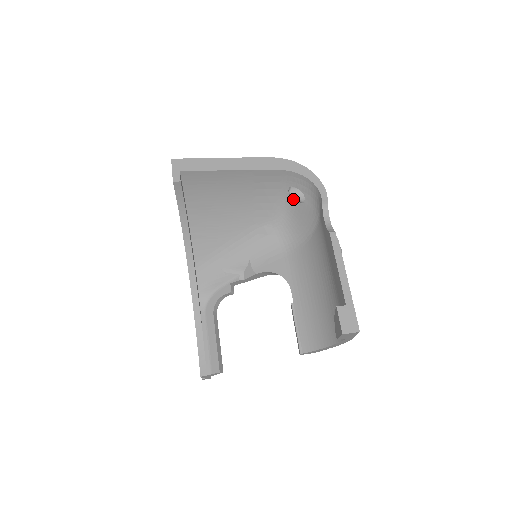
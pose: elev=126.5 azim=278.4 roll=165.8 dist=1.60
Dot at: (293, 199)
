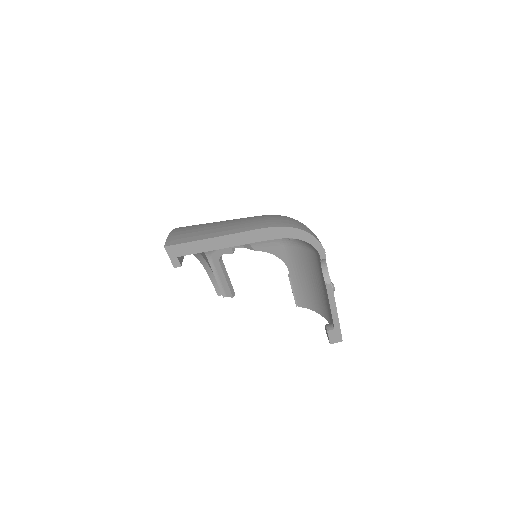
Dot at: occluded
